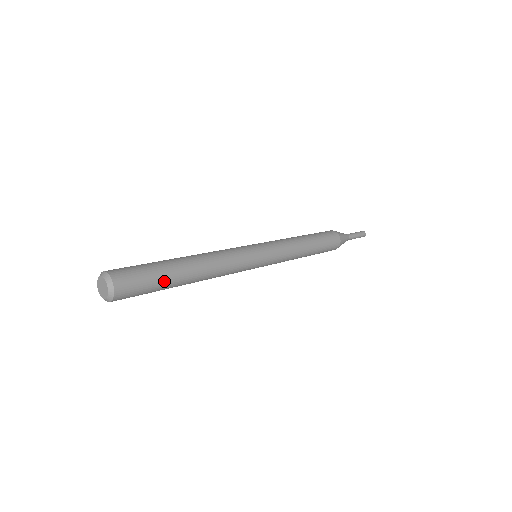
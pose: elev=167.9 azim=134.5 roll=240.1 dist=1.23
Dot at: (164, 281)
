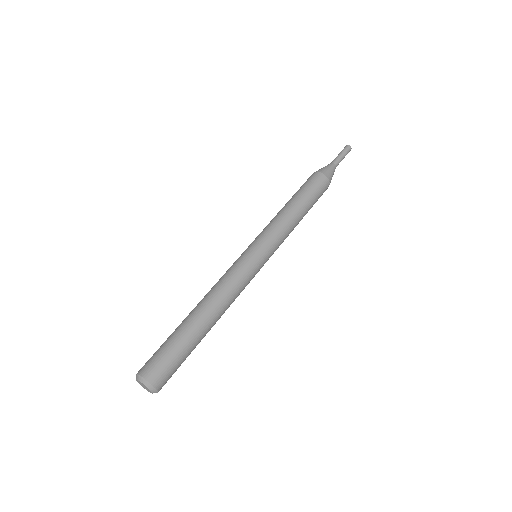
Dot at: (190, 349)
